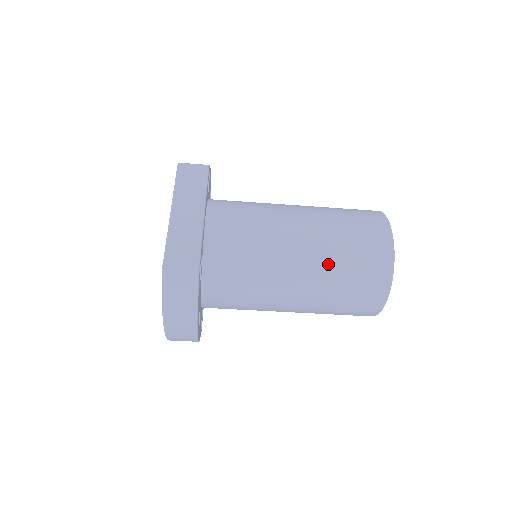
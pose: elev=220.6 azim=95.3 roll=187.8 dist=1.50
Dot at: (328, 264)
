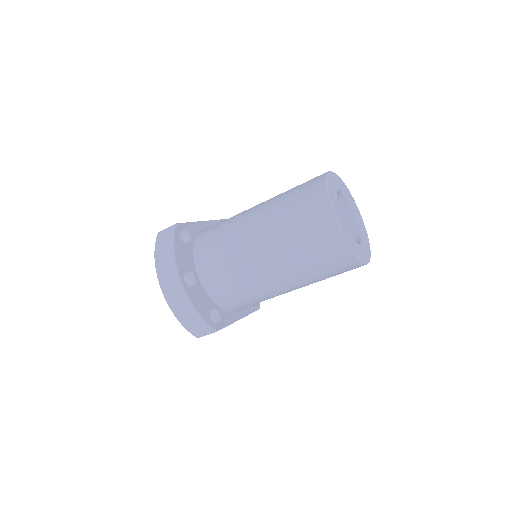
Dot at: (276, 202)
